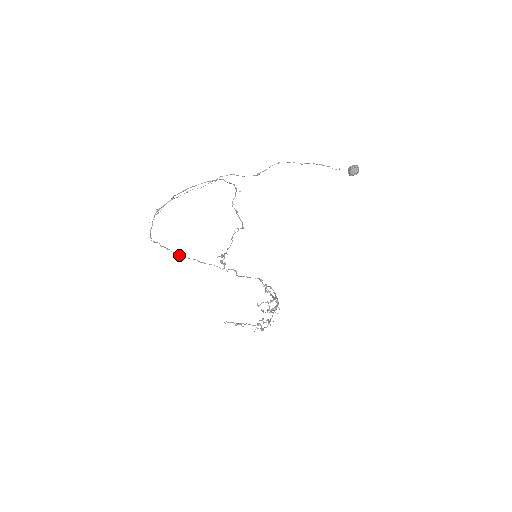
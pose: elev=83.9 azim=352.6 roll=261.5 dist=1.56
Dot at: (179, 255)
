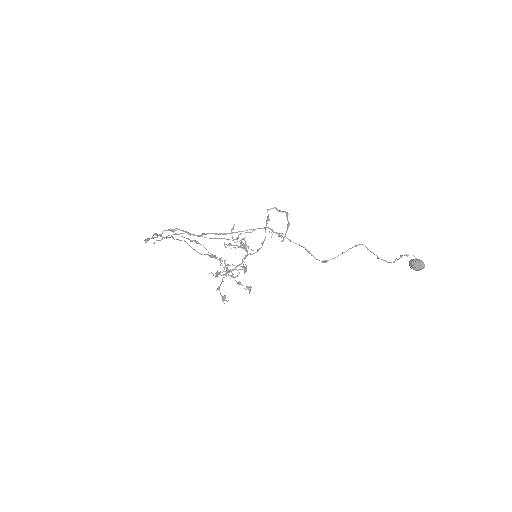
Dot at: (170, 237)
